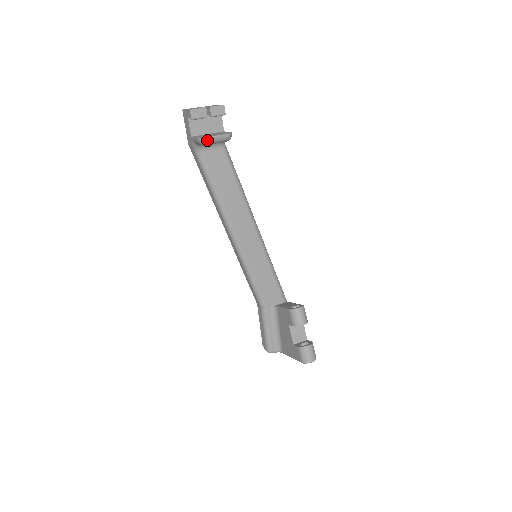
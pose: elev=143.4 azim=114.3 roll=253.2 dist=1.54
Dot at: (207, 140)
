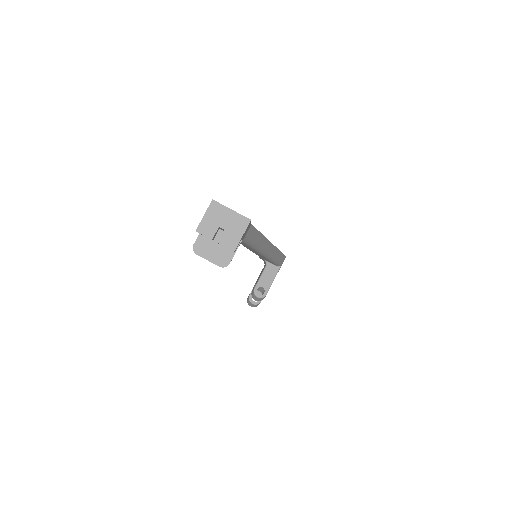
Dot at: (199, 254)
